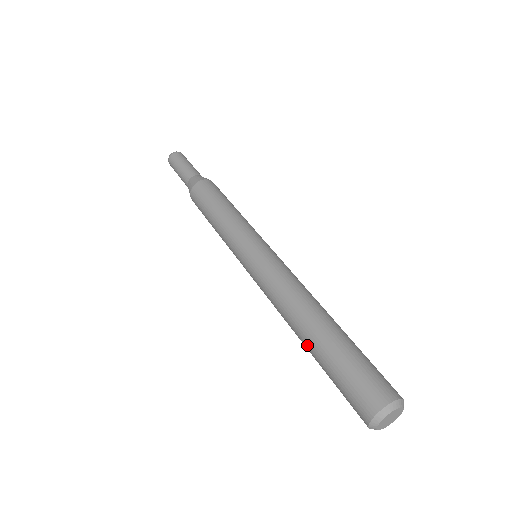
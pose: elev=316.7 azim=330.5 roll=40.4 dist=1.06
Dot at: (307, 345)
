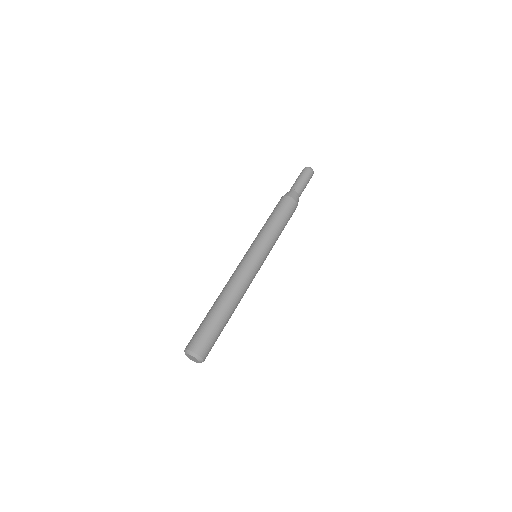
Dot at: occluded
